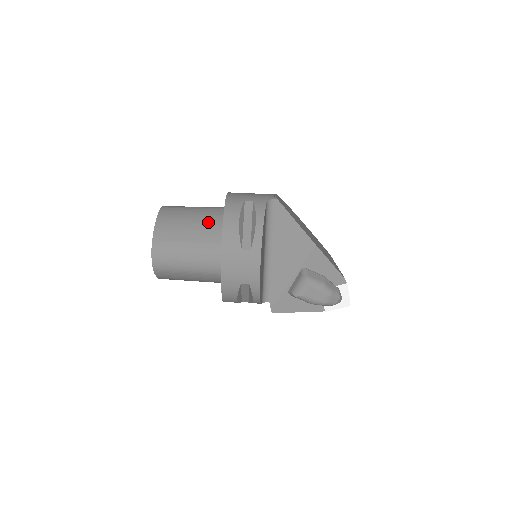
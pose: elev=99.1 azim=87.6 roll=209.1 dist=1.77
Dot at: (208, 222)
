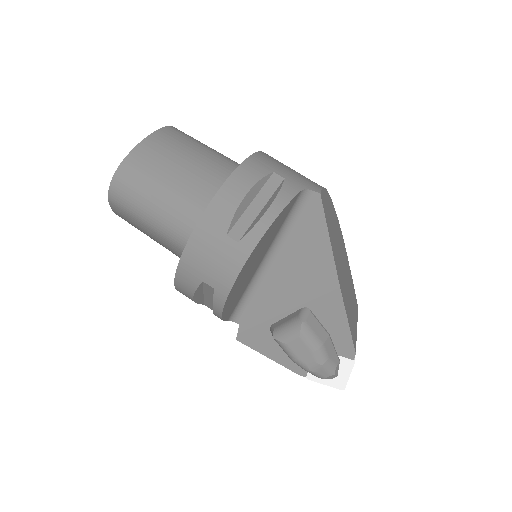
Dot at: (211, 175)
